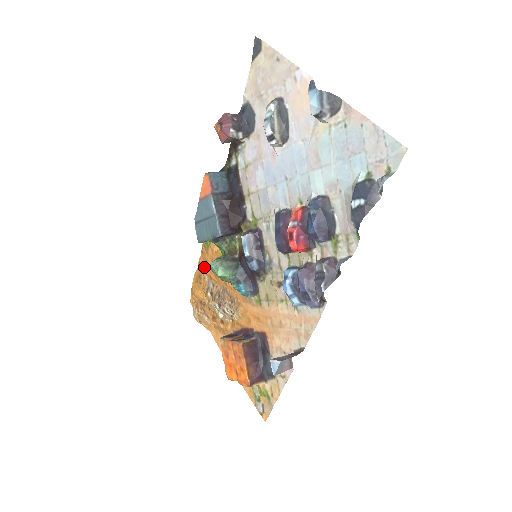
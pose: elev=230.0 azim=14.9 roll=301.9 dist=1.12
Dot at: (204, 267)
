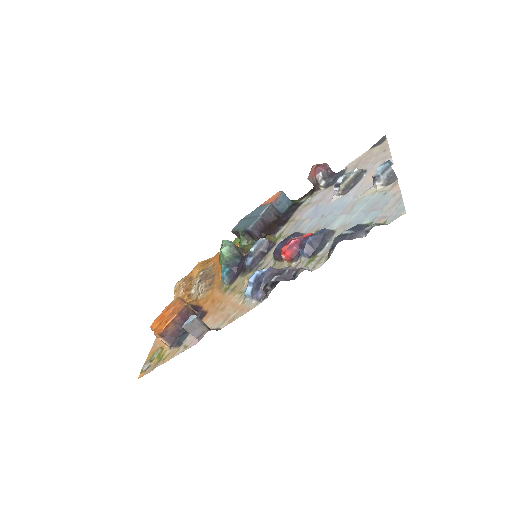
Dot at: (217, 257)
